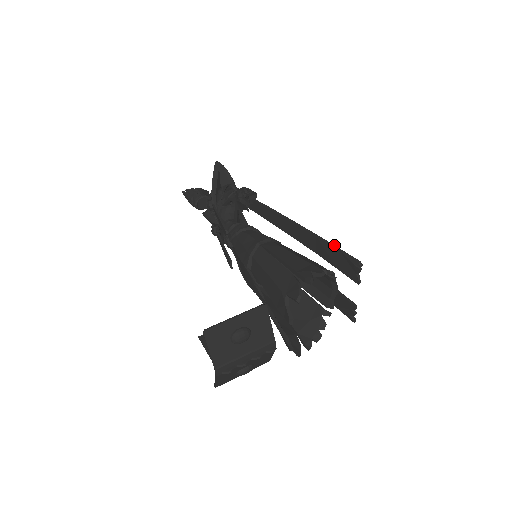
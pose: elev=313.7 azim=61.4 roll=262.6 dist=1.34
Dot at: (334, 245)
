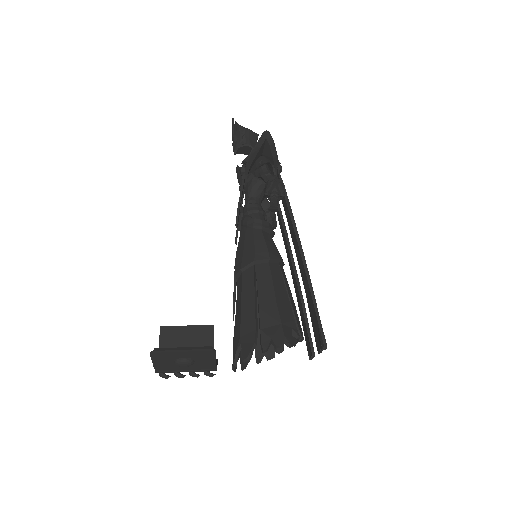
Dot at: (317, 309)
